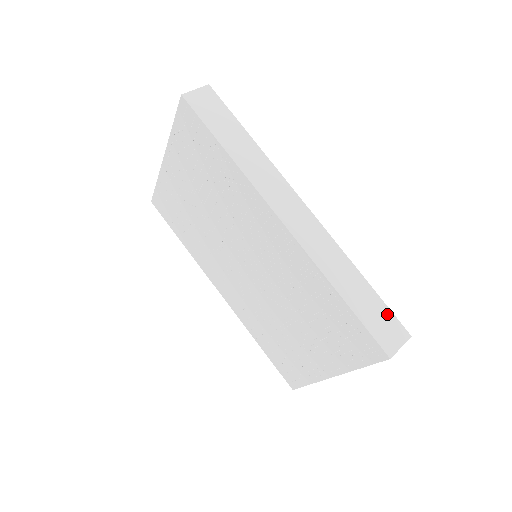
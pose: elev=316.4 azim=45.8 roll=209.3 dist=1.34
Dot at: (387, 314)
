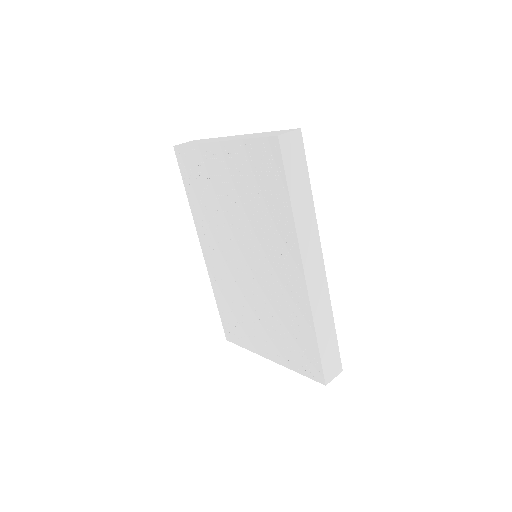
Dot at: (336, 354)
